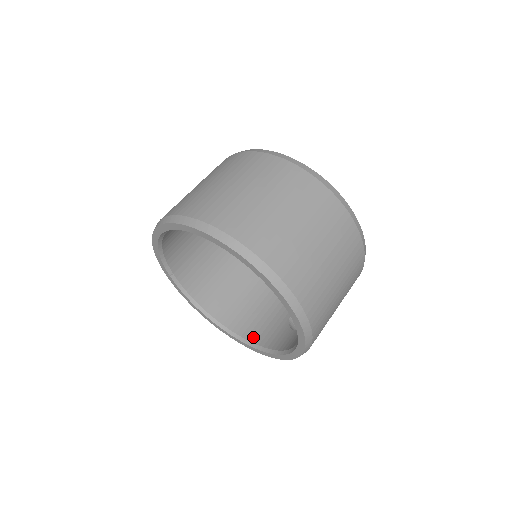
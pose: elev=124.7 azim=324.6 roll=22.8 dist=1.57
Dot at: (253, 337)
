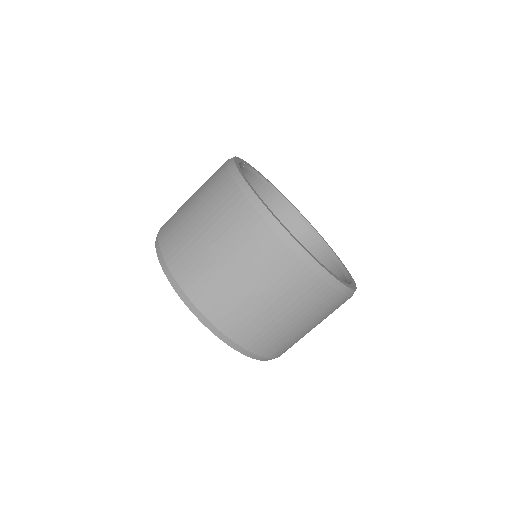
Dot at: occluded
